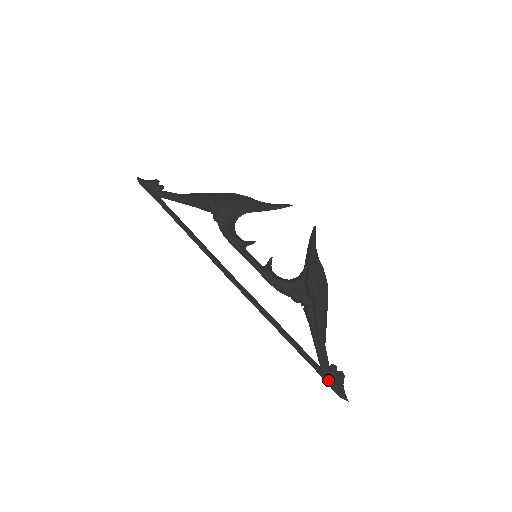
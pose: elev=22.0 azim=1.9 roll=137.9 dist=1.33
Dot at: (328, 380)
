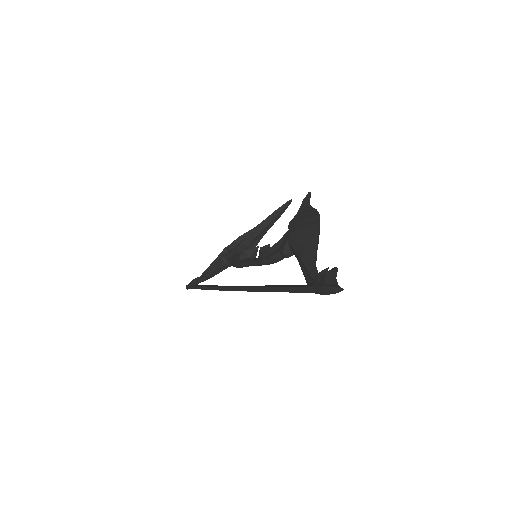
Dot at: (314, 288)
